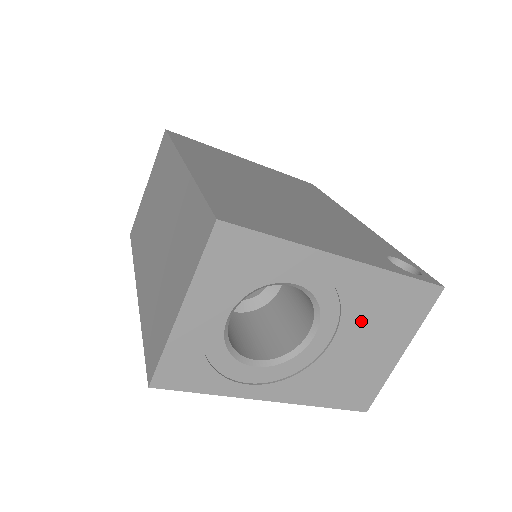
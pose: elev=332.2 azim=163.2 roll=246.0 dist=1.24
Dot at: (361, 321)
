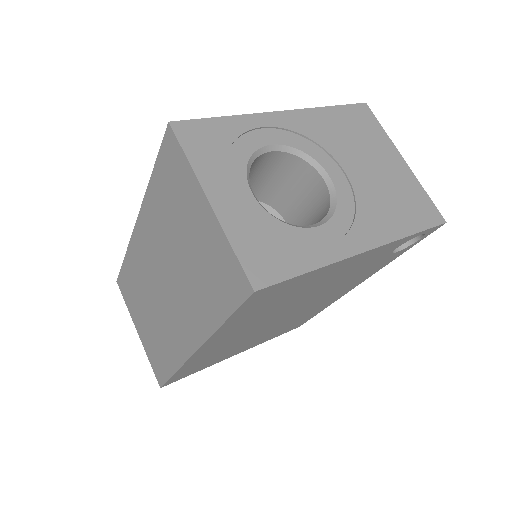
Dot at: (346, 150)
